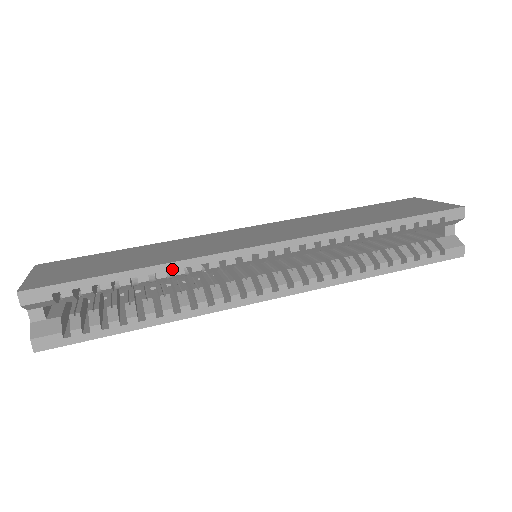
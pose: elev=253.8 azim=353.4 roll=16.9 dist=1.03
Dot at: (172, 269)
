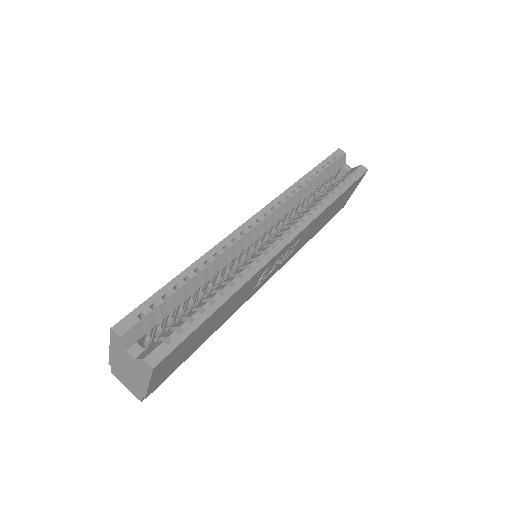
Dot at: (206, 260)
